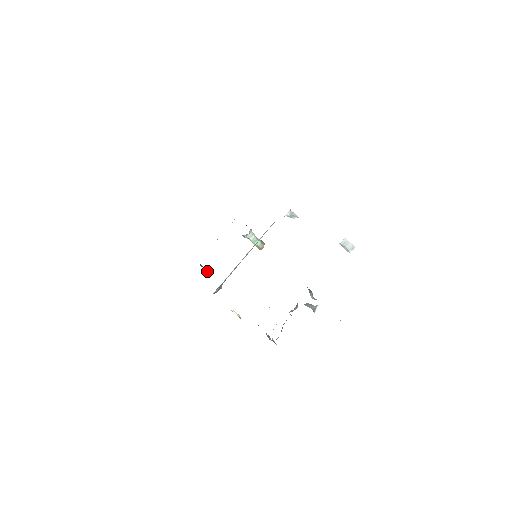
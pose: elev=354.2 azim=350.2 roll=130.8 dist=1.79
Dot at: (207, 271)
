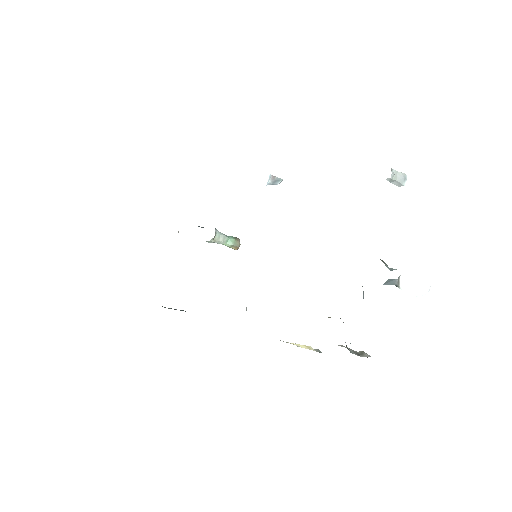
Dot at: (181, 310)
